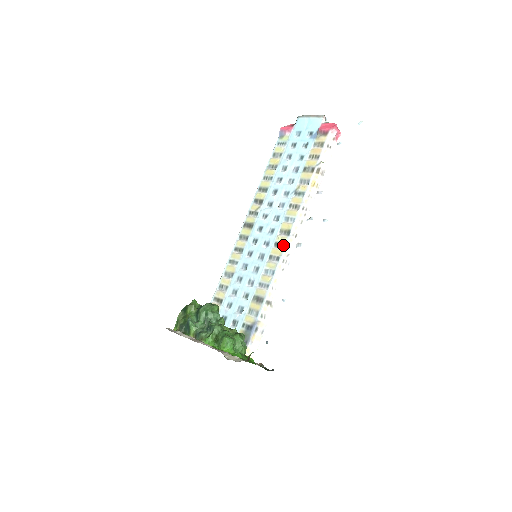
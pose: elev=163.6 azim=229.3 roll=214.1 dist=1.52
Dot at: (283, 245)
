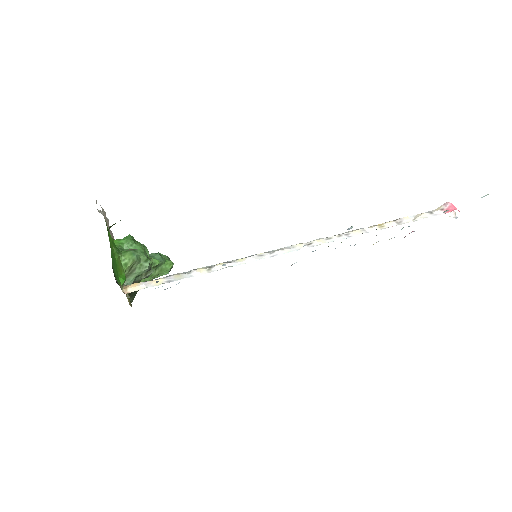
Dot at: occluded
